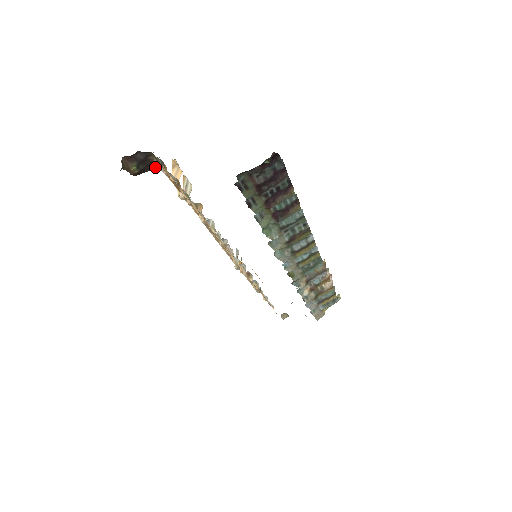
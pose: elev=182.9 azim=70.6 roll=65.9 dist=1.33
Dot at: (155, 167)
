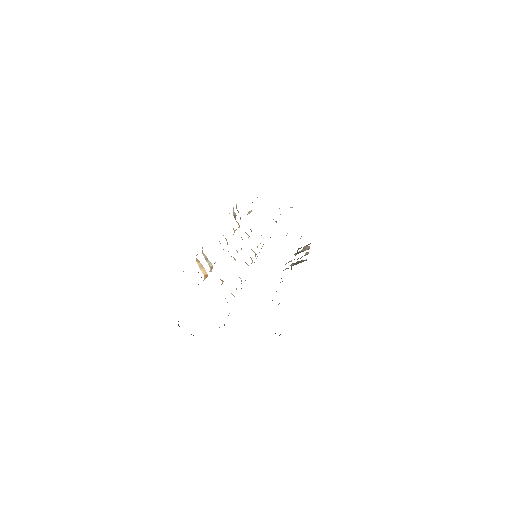
Dot at: occluded
